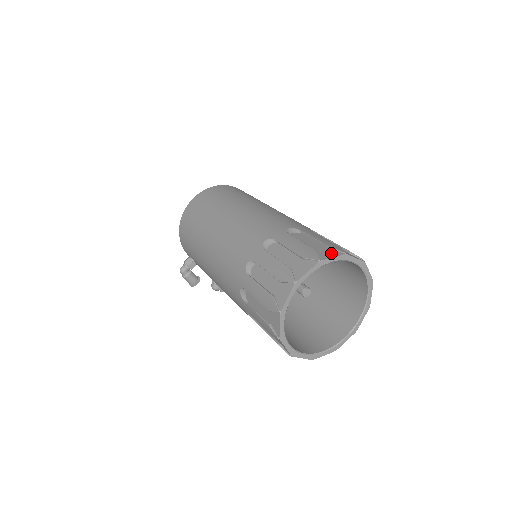
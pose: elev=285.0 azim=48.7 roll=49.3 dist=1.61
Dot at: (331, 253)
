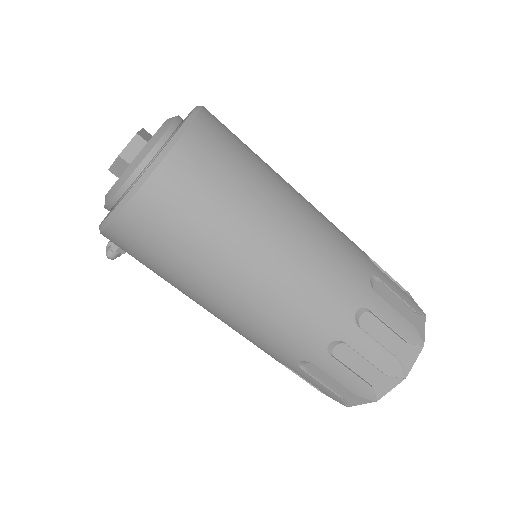
Dot at: (412, 353)
